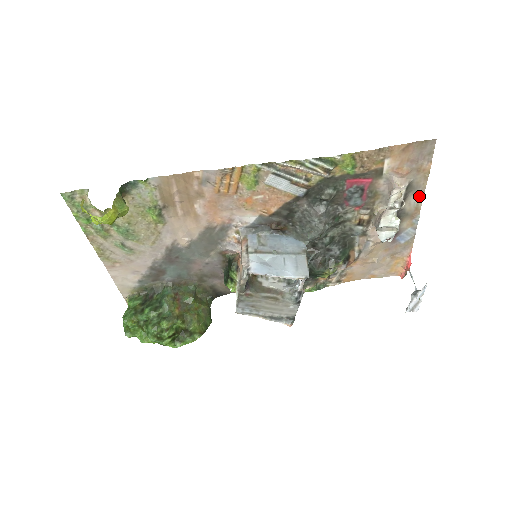
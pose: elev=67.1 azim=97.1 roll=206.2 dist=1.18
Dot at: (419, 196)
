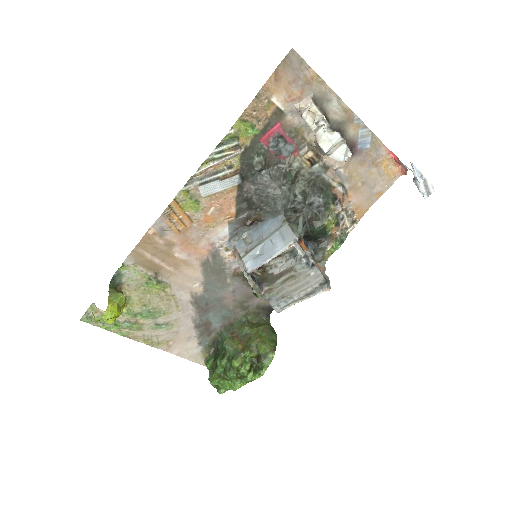
Dot at: (335, 100)
